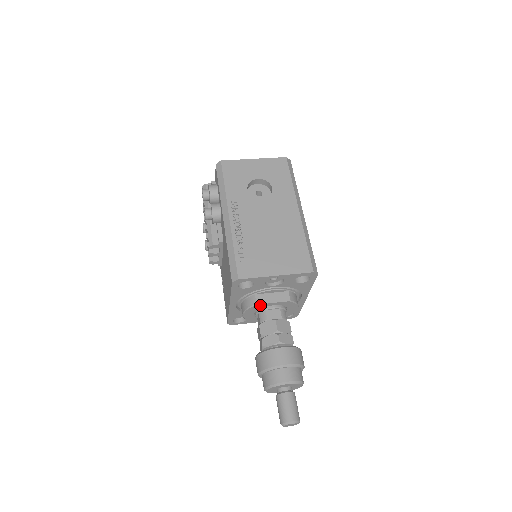
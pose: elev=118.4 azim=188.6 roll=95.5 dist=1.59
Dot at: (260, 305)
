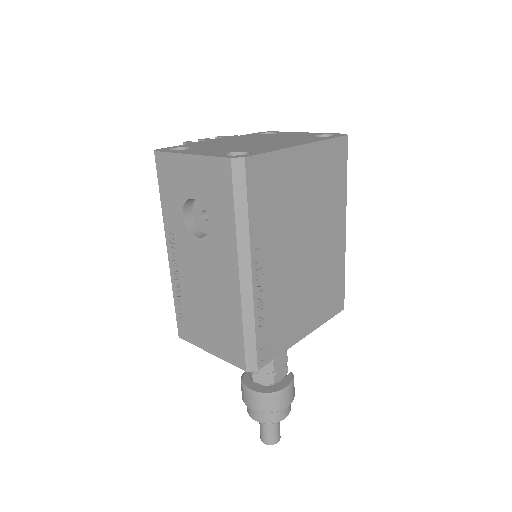
Dot at: occluded
